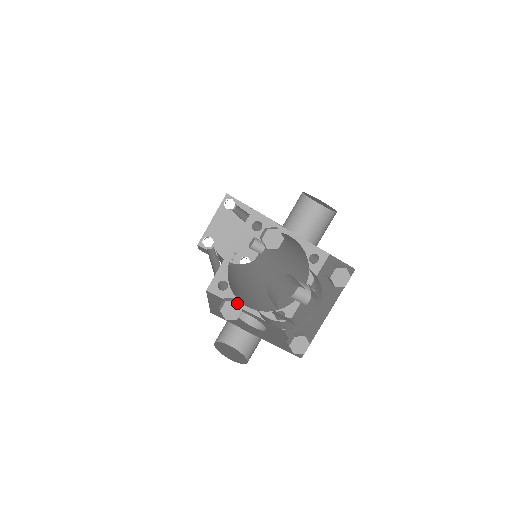
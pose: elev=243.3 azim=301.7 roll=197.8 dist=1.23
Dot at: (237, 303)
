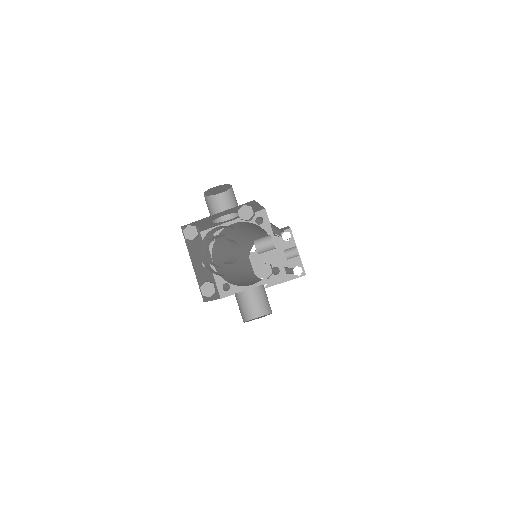
Dot at: (207, 283)
